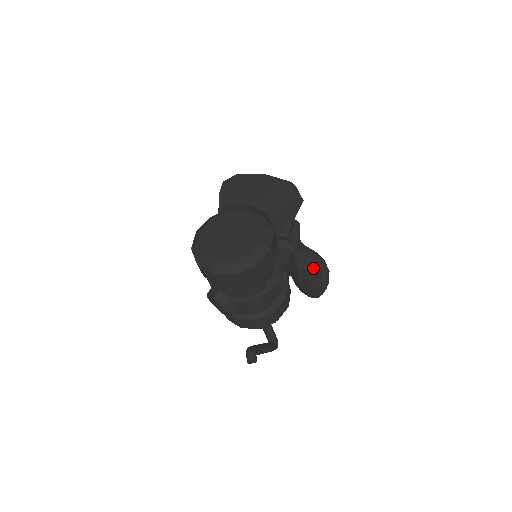
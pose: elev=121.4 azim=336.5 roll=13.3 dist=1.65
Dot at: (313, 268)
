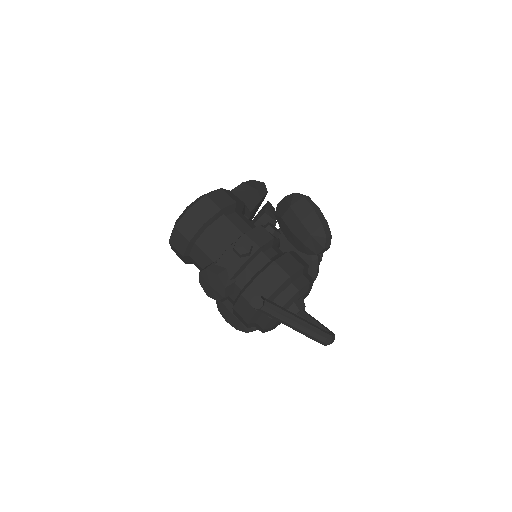
Dot at: (289, 202)
